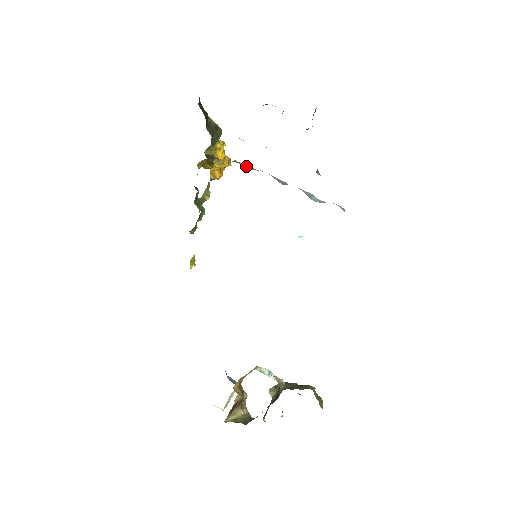
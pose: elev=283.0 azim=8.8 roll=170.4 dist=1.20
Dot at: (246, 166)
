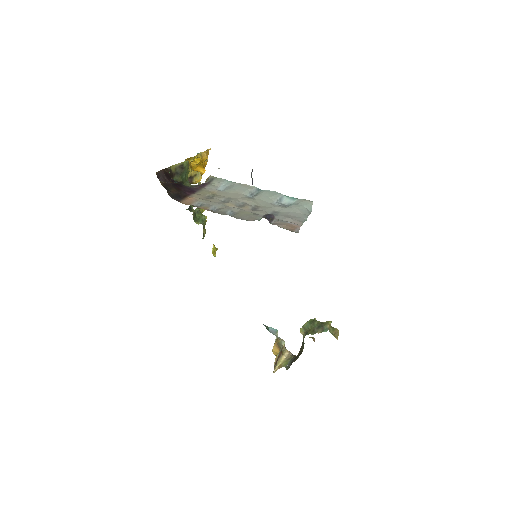
Dot at: (220, 185)
